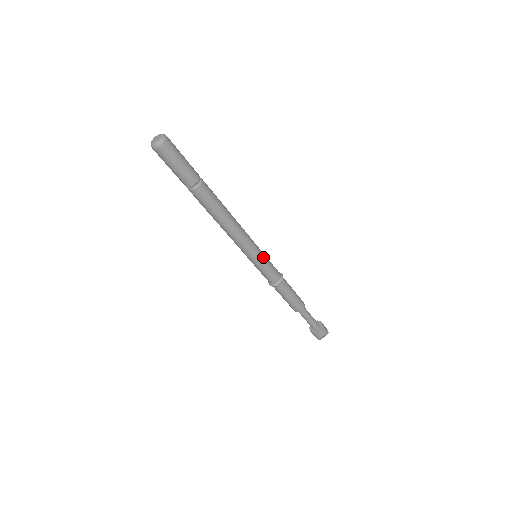
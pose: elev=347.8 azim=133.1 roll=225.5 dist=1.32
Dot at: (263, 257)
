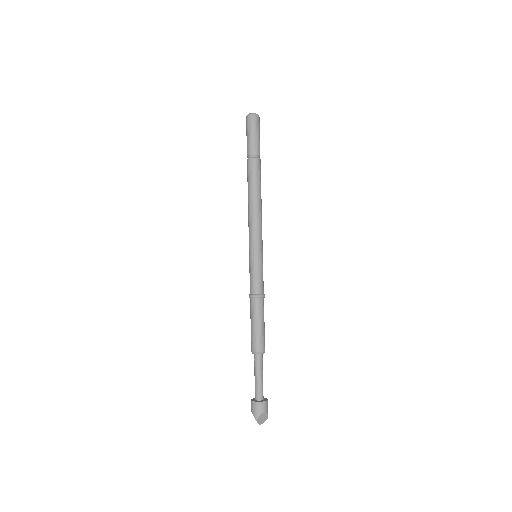
Dot at: (262, 258)
